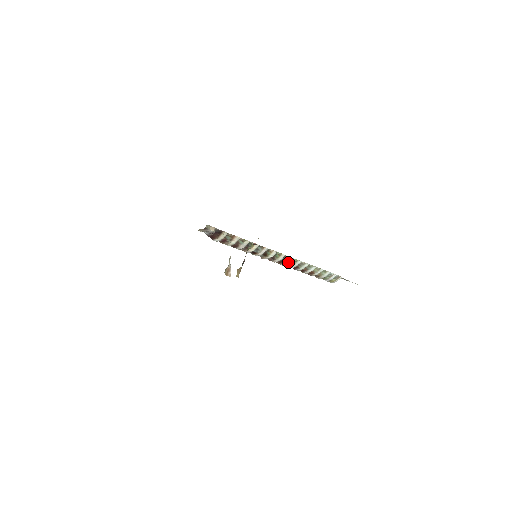
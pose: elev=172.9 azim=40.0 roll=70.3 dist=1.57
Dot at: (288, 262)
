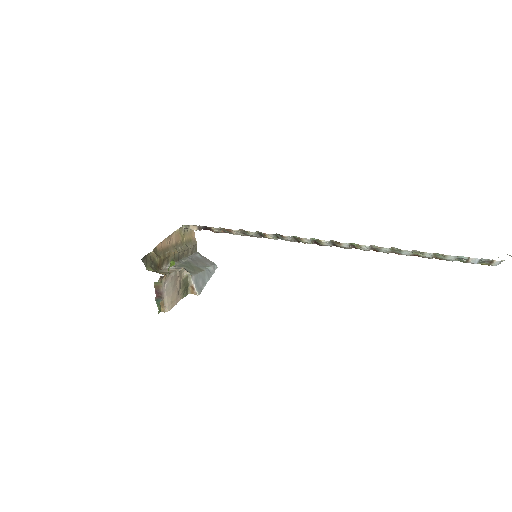
Dot at: (347, 247)
